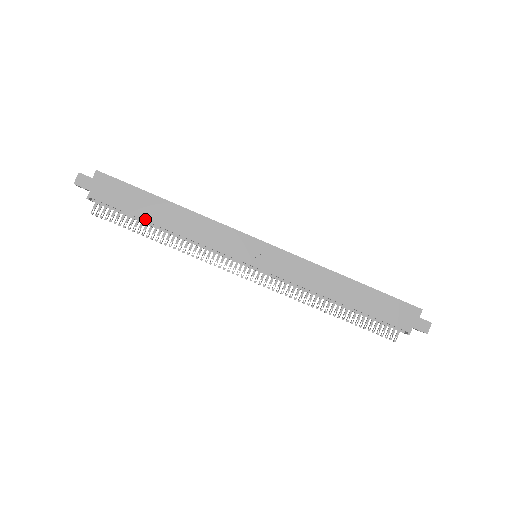
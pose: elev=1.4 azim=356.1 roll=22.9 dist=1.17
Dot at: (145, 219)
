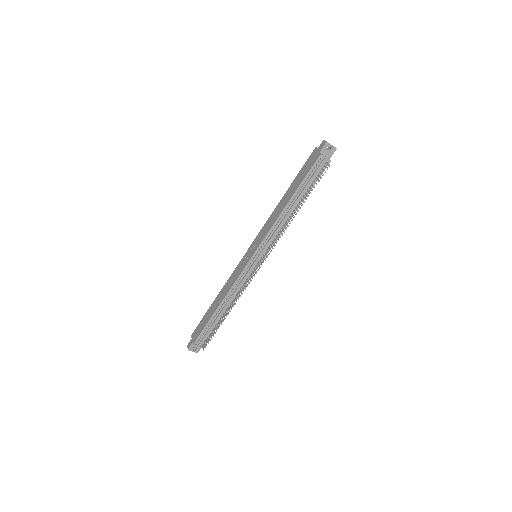
Dot at: (212, 315)
